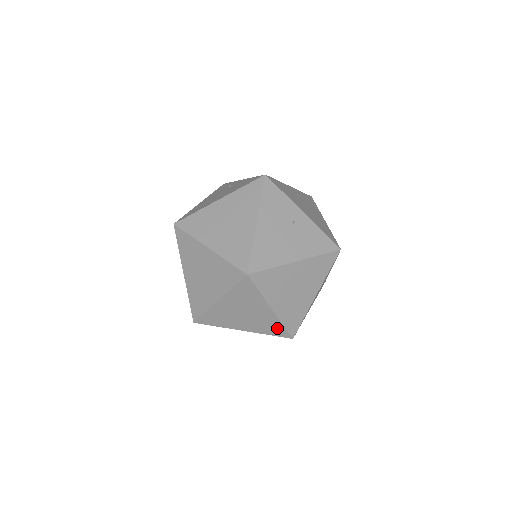
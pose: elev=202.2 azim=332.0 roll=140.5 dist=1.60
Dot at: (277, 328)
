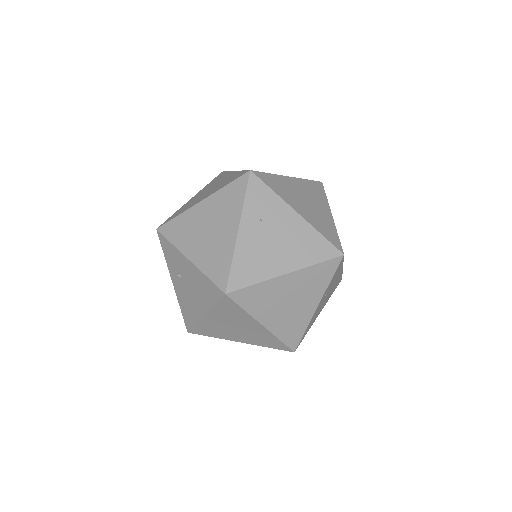
Dot at: (319, 244)
